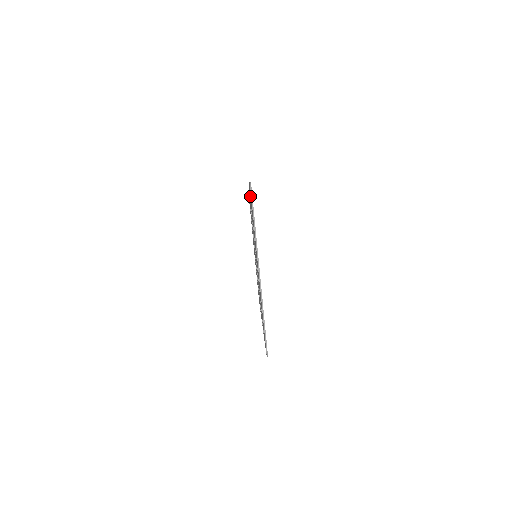
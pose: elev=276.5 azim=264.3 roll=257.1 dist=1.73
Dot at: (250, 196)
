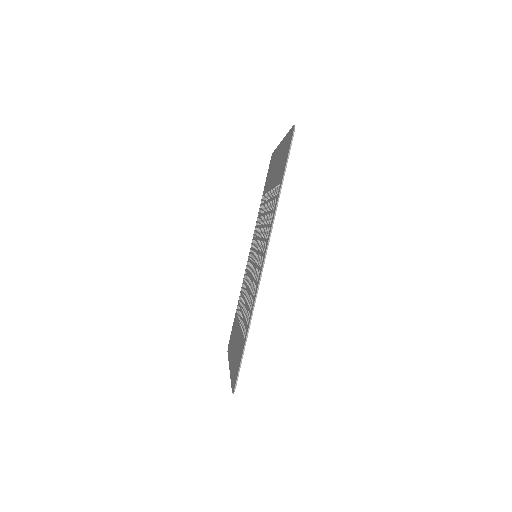
Dot at: (243, 342)
